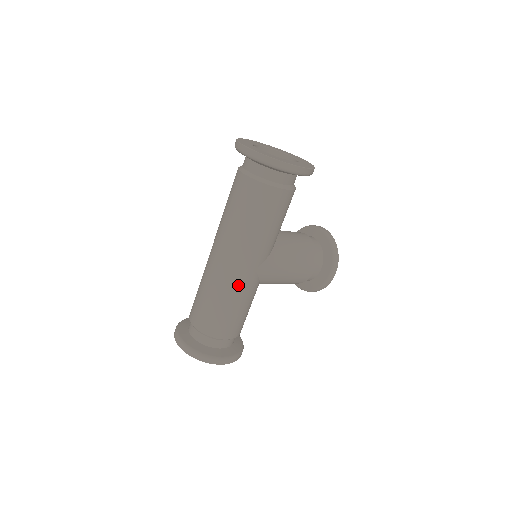
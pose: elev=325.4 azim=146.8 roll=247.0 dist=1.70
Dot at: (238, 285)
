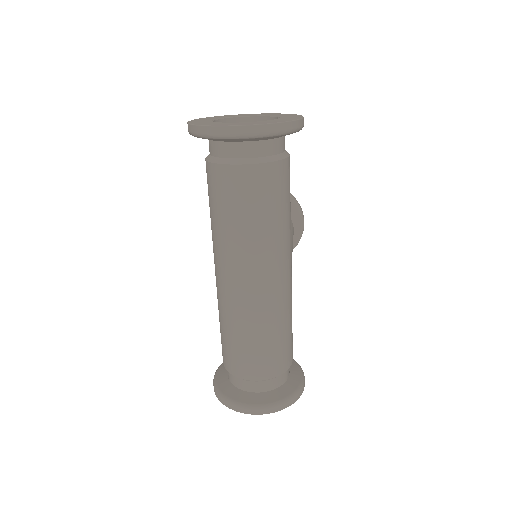
Dot at: (288, 297)
